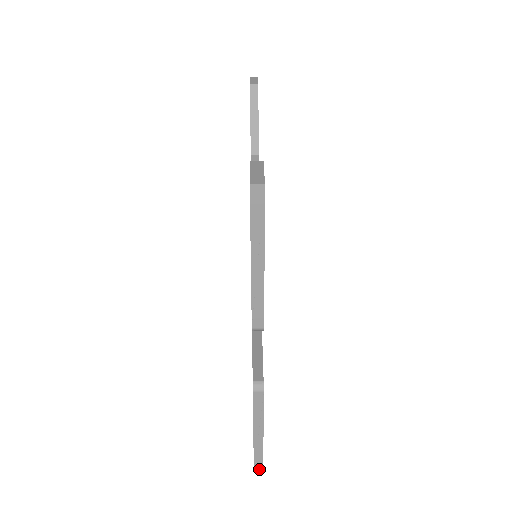
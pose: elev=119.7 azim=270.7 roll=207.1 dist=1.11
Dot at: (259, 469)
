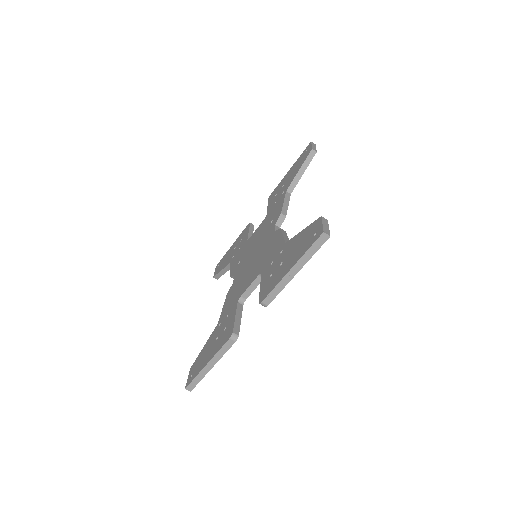
Dot at: (189, 389)
